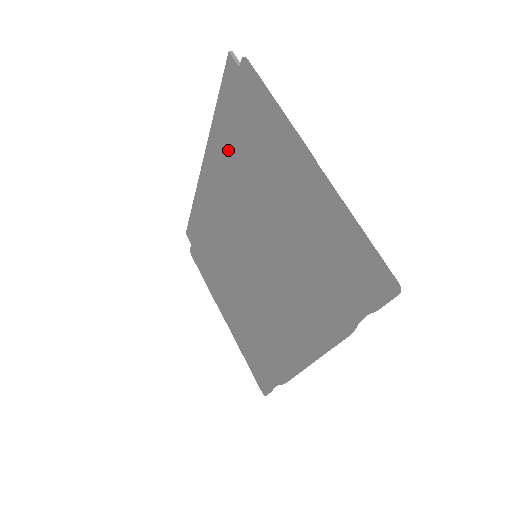
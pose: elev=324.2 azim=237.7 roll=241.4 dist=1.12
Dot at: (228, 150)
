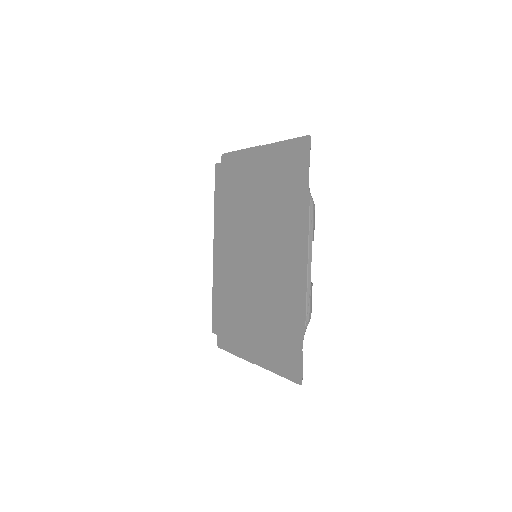
Dot at: (225, 211)
